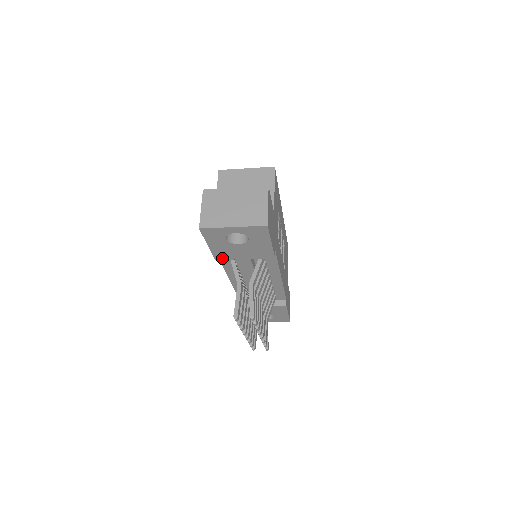
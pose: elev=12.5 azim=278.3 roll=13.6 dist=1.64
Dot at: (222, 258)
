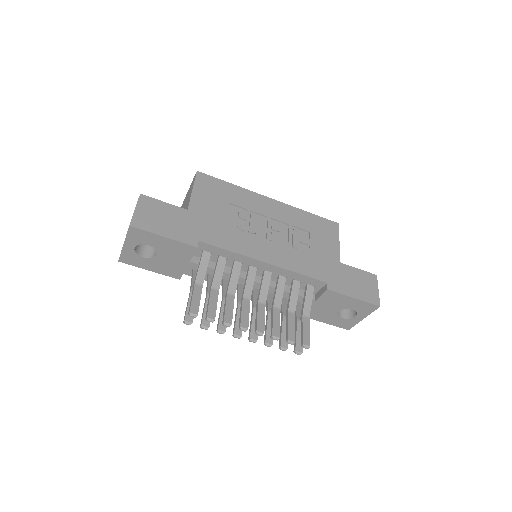
Dot at: (179, 275)
